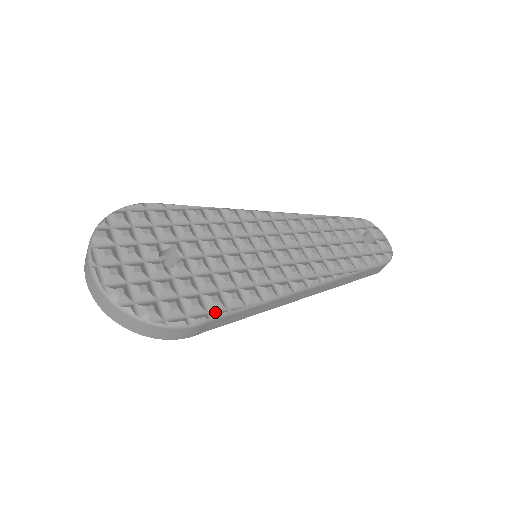
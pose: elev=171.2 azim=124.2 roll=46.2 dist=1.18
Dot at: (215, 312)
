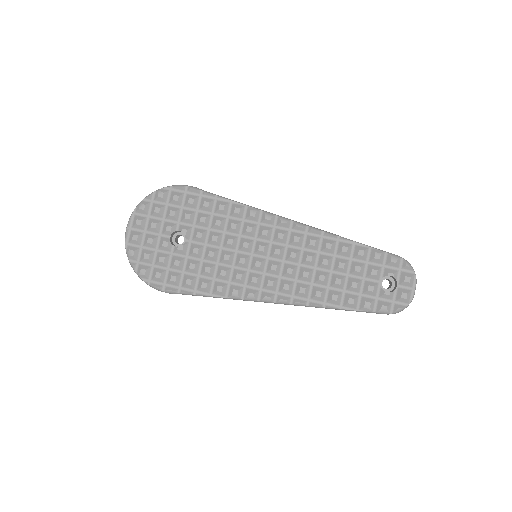
Dot at: (185, 290)
